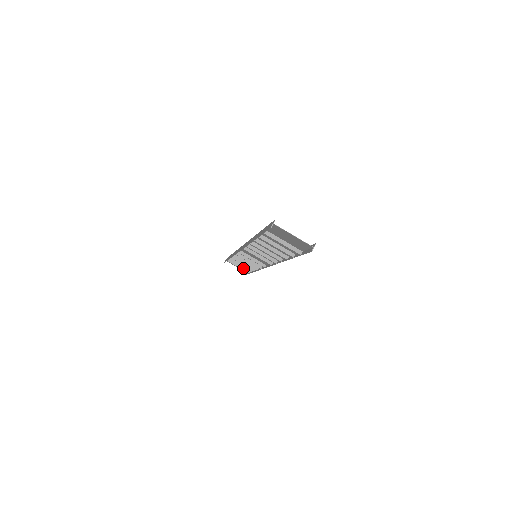
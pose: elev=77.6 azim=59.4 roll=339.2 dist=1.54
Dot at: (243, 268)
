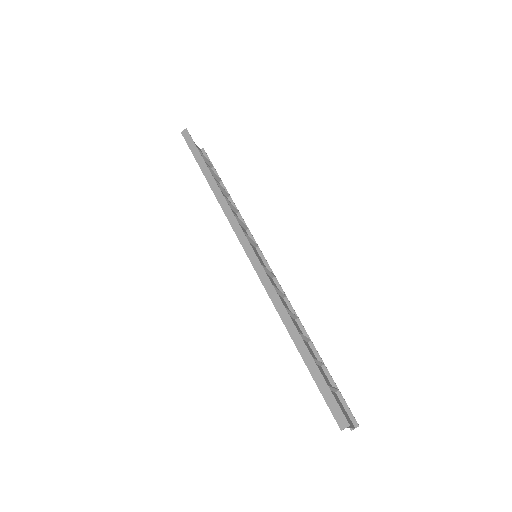
Dot at: occluded
